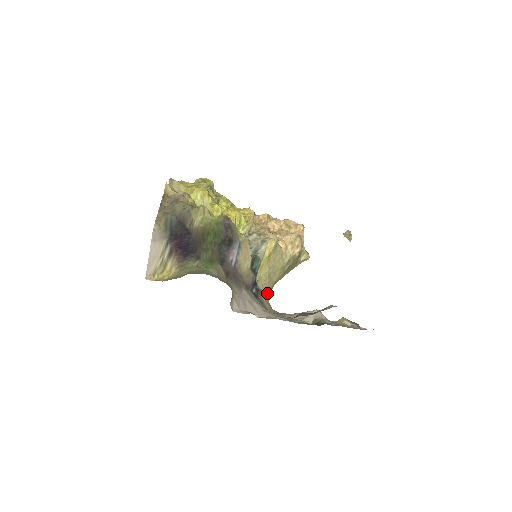
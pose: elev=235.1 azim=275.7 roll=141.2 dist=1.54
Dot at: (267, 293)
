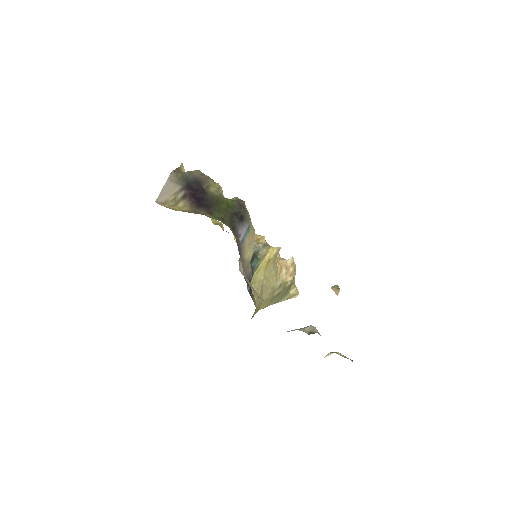
Dot at: (256, 305)
